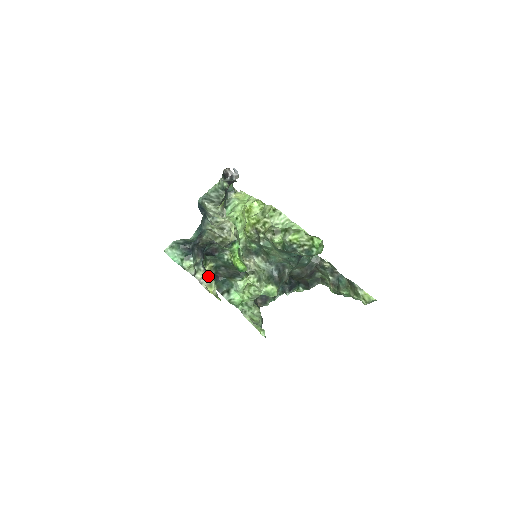
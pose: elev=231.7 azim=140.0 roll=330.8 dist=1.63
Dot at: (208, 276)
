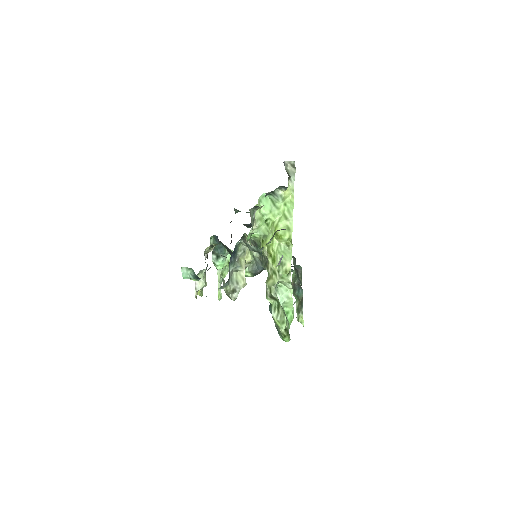
Dot at: occluded
